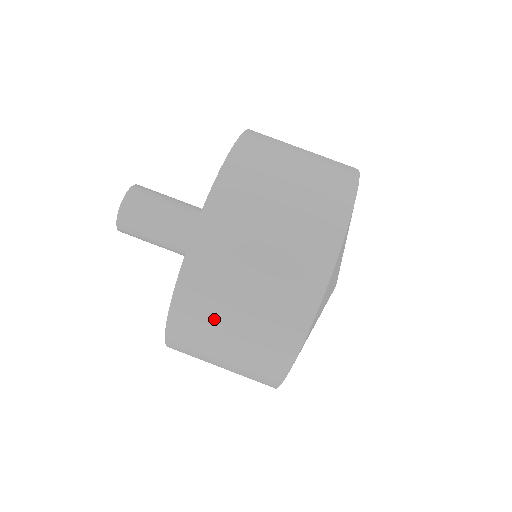
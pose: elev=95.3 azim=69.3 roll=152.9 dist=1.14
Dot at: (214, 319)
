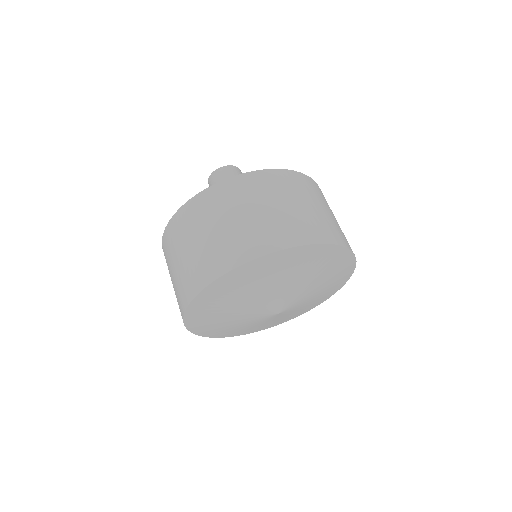
Dot at: (279, 193)
